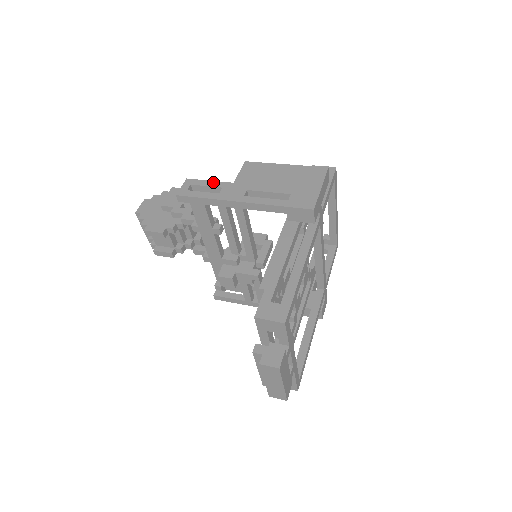
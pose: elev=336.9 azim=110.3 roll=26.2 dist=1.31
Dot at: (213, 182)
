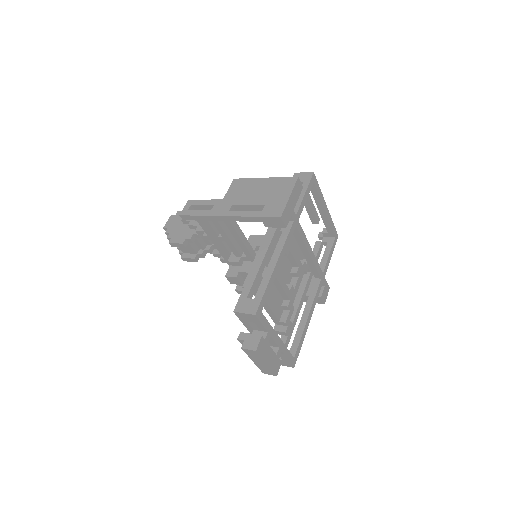
Dot at: (208, 201)
